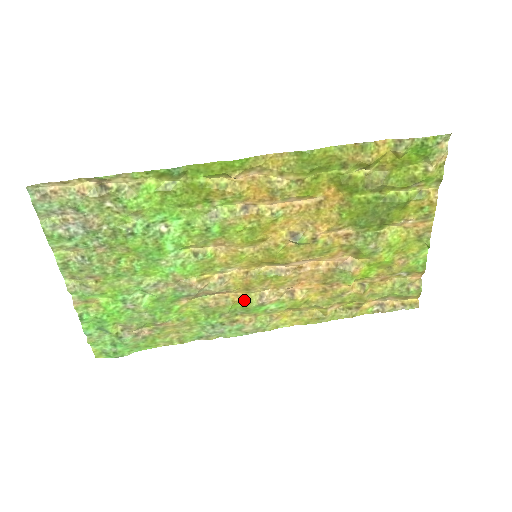
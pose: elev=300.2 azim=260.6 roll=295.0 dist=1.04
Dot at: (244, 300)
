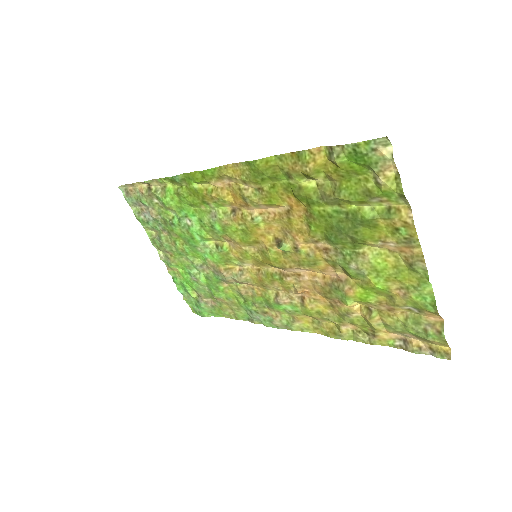
Dot at: (265, 295)
